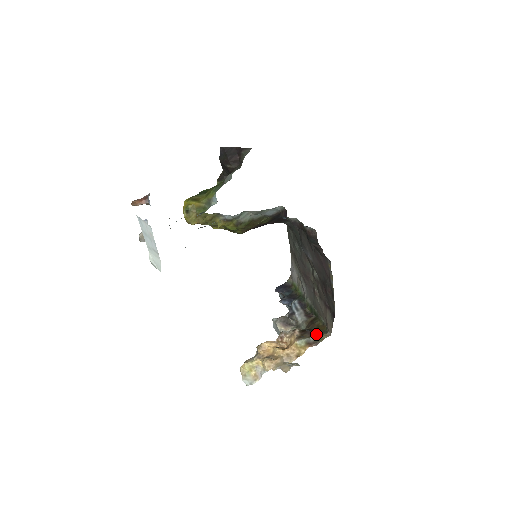
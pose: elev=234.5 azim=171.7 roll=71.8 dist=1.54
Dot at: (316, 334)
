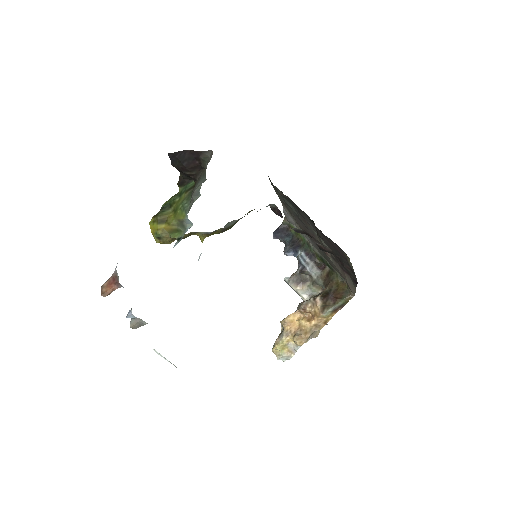
Dot at: (339, 299)
